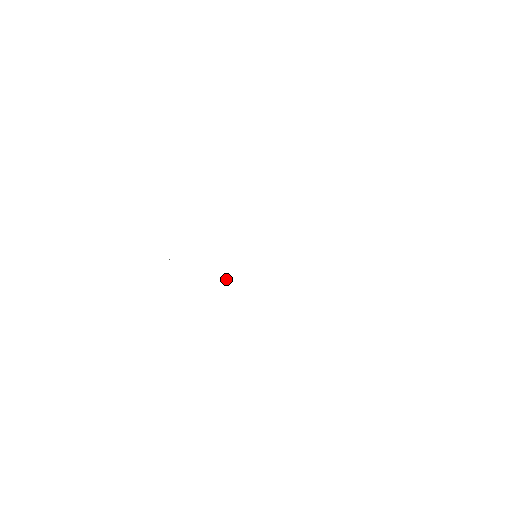
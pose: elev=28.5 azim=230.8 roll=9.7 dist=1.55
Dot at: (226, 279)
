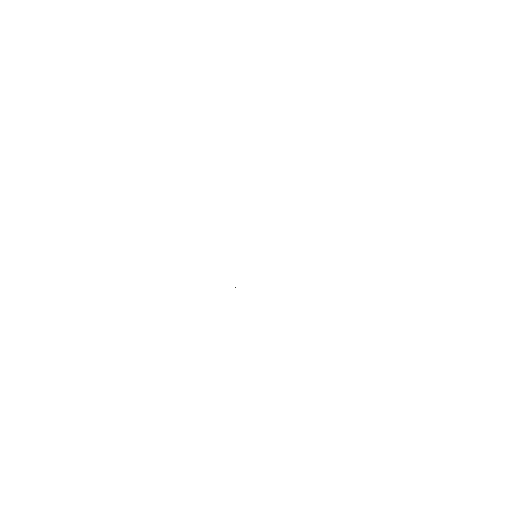
Dot at: occluded
